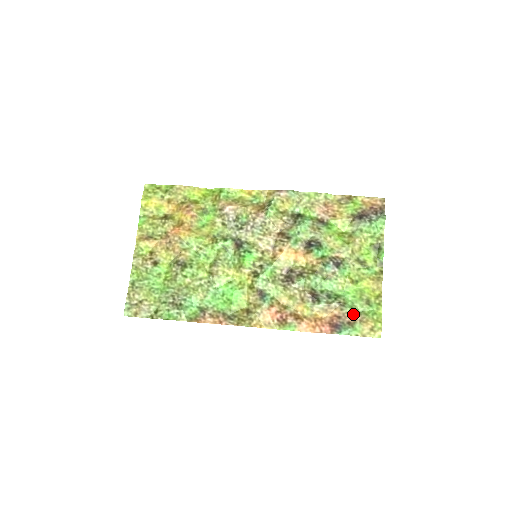
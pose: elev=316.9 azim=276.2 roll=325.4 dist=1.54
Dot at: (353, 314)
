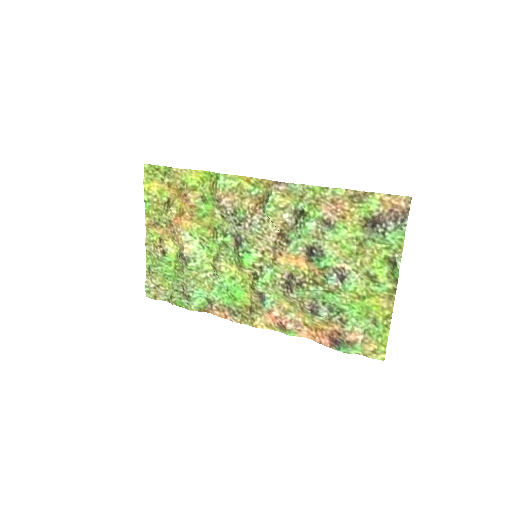
Dot at: (354, 333)
